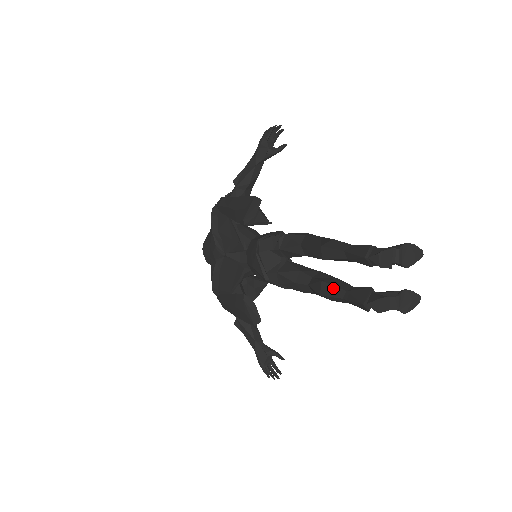
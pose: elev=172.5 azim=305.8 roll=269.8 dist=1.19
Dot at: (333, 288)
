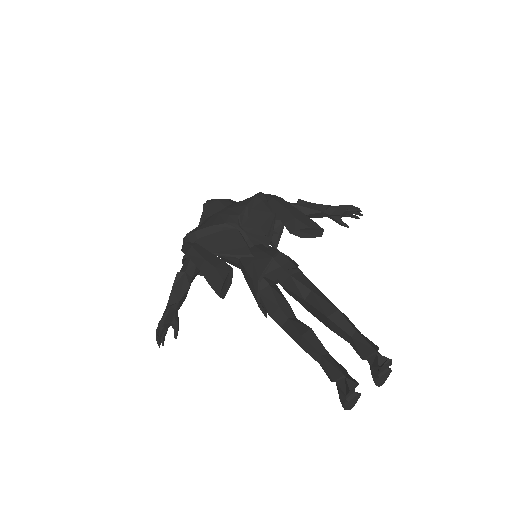
Dot at: (319, 342)
